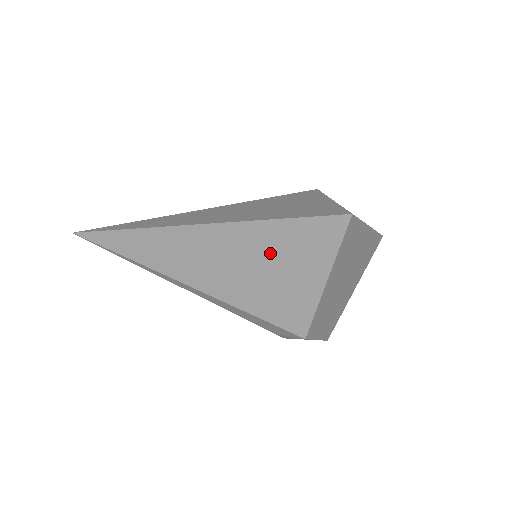
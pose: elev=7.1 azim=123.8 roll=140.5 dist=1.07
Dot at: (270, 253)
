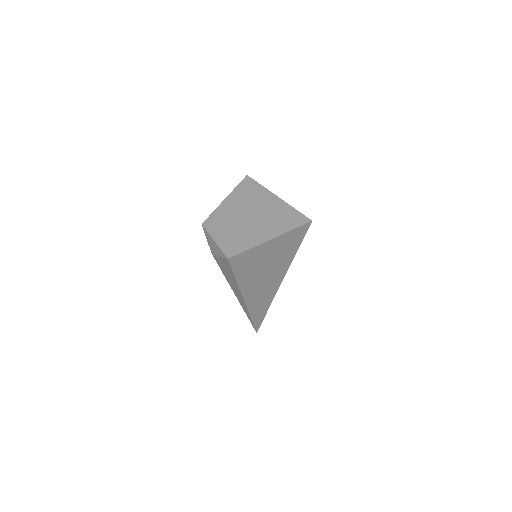
Dot at: occluded
